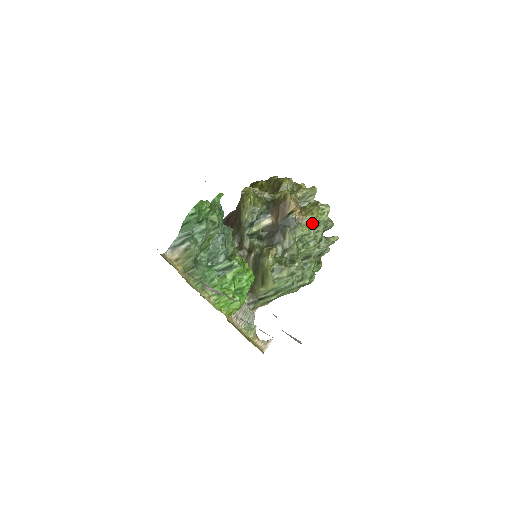
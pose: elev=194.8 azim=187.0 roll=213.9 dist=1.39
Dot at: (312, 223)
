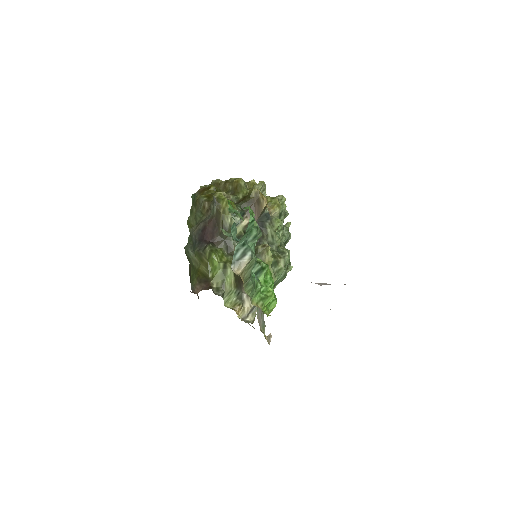
Dot at: (278, 214)
